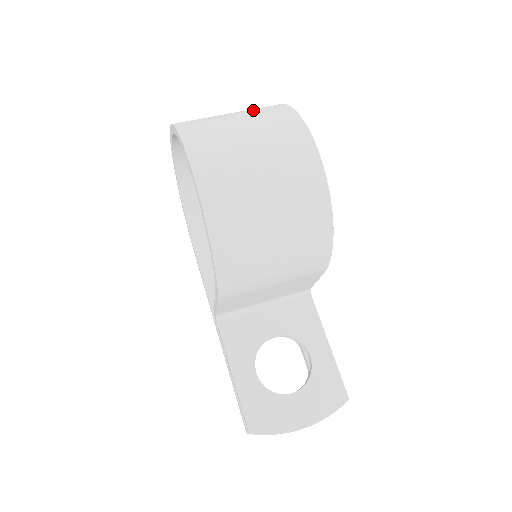
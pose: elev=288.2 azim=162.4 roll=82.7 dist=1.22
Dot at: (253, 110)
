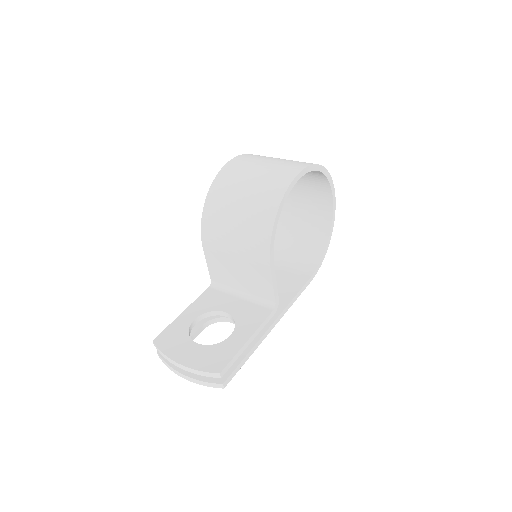
Dot at: occluded
